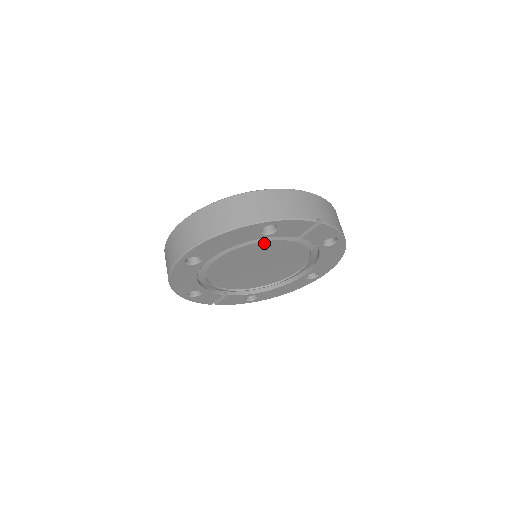
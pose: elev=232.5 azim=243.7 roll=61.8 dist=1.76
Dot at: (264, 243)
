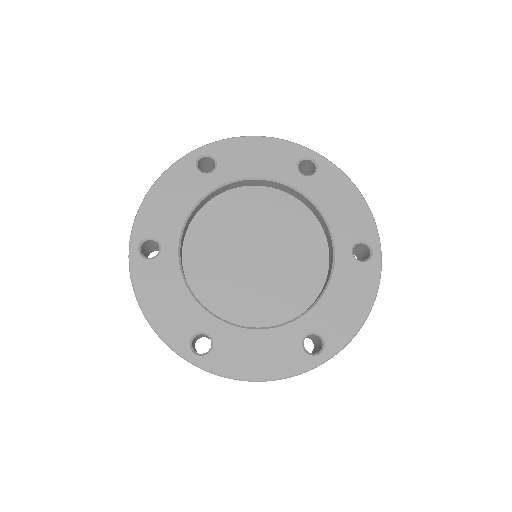
Dot at: occluded
